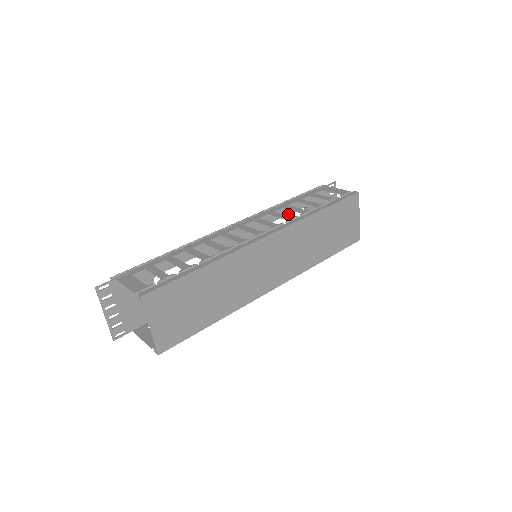
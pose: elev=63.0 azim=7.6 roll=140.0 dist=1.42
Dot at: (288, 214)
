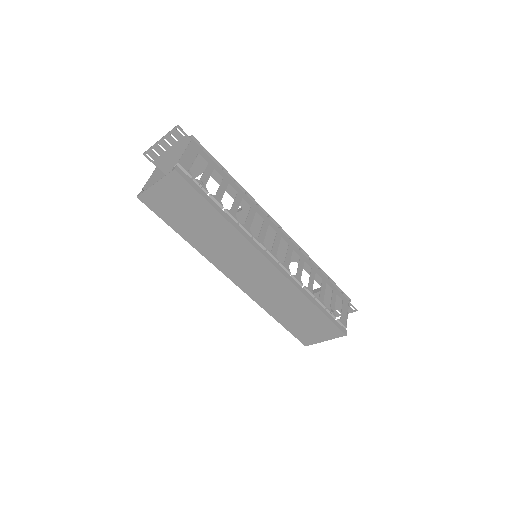
Dot at: (309, 274)
